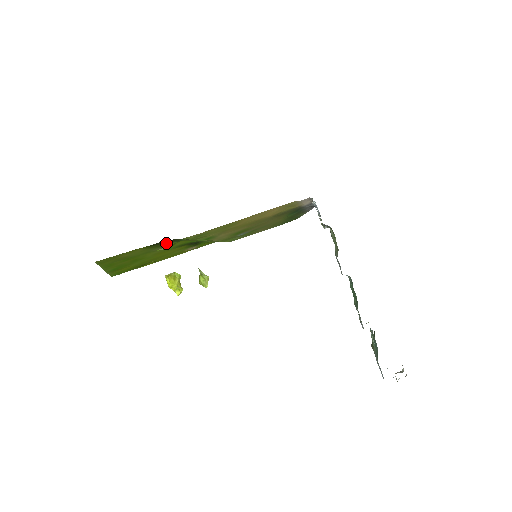
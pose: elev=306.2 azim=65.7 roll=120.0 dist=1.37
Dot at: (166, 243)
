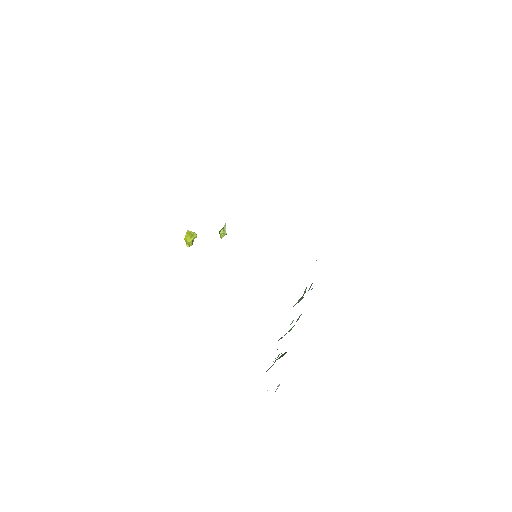
Dot at: occluded
